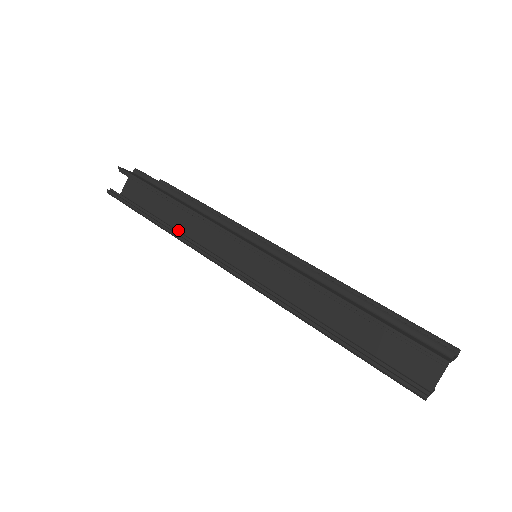
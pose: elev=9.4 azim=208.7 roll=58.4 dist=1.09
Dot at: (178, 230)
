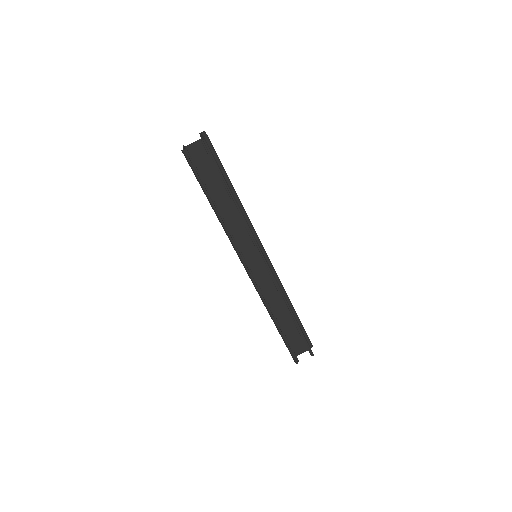
Dot at: occluded
